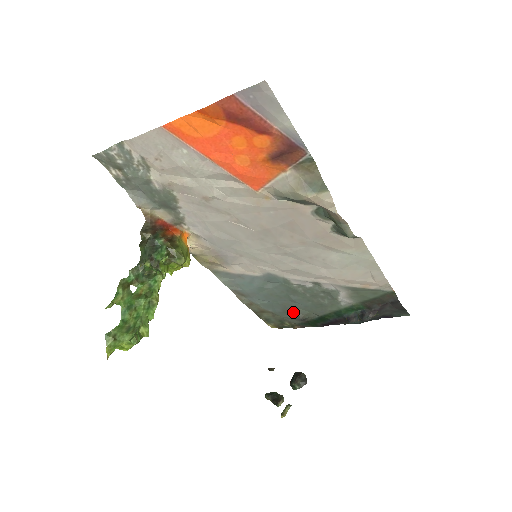
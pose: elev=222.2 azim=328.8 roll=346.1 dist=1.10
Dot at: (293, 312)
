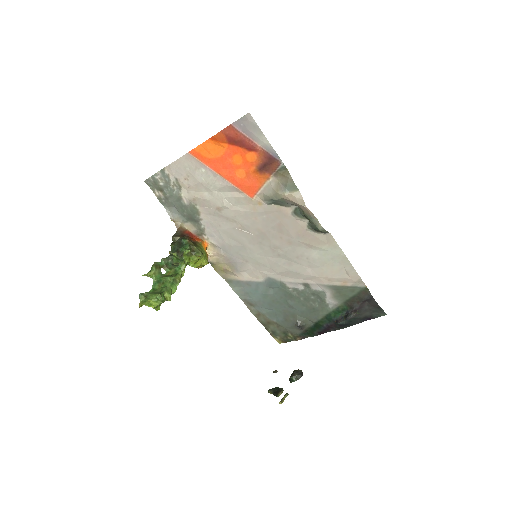
Dot at: (293, 320)
